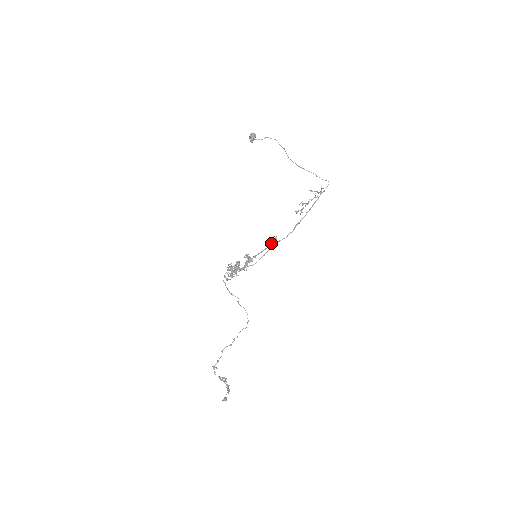
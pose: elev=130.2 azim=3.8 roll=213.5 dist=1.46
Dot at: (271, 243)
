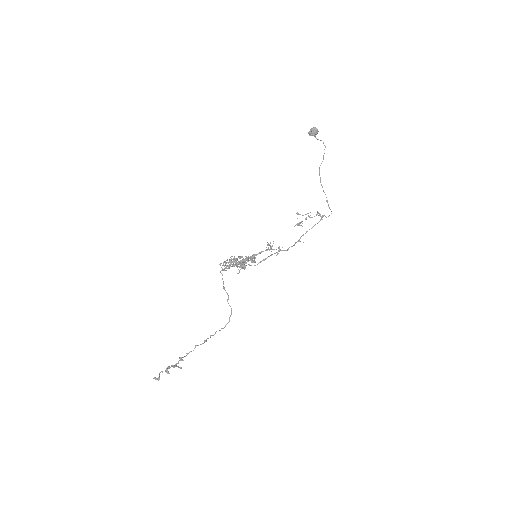
Dot at: (272, 249)
